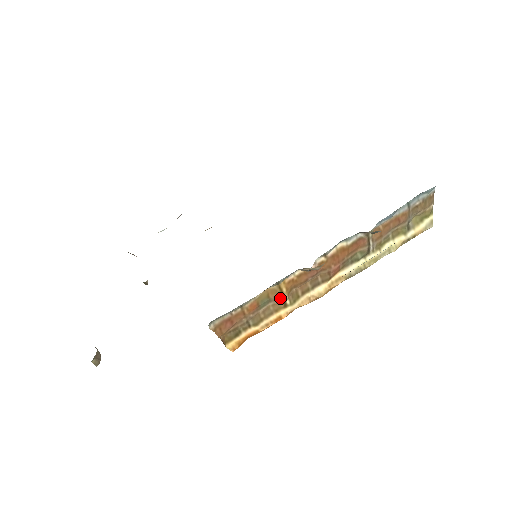
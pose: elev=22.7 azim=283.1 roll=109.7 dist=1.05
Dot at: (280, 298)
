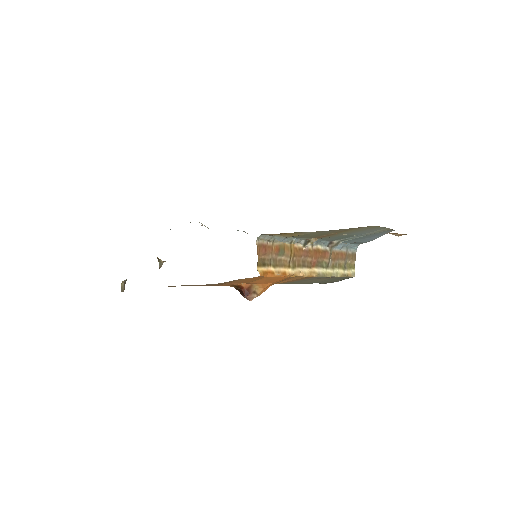
Dot at: (289, 256)
